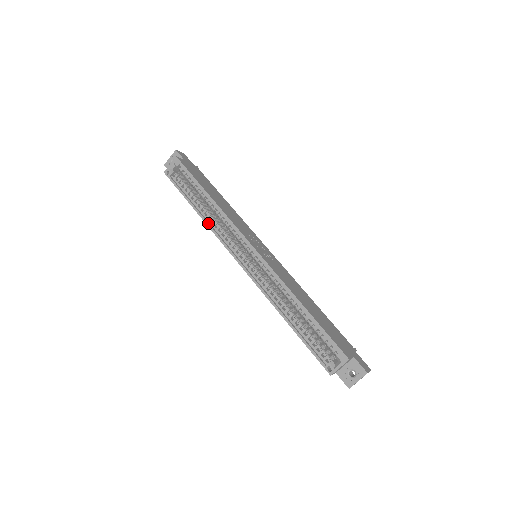
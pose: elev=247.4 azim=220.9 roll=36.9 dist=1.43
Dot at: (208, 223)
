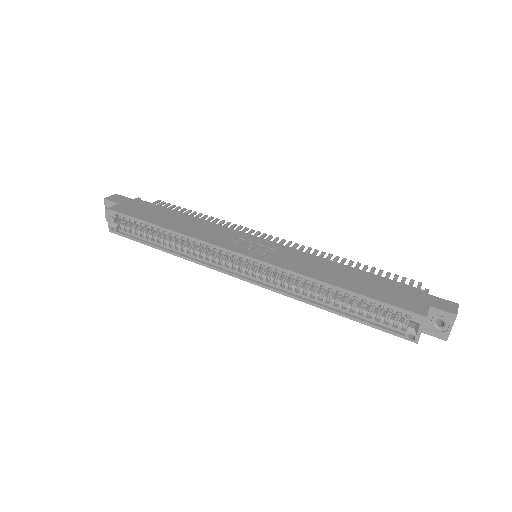
Dot at: (185, 257)
